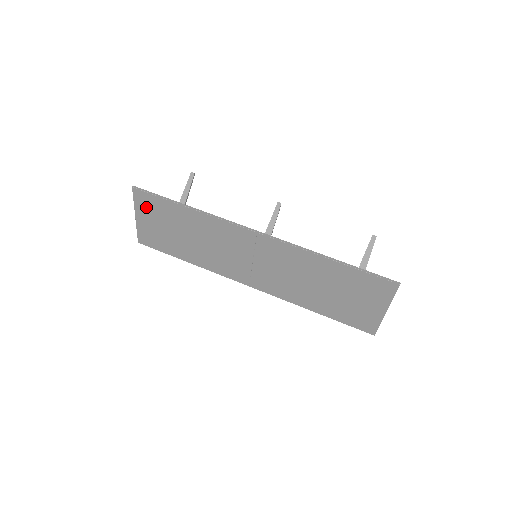
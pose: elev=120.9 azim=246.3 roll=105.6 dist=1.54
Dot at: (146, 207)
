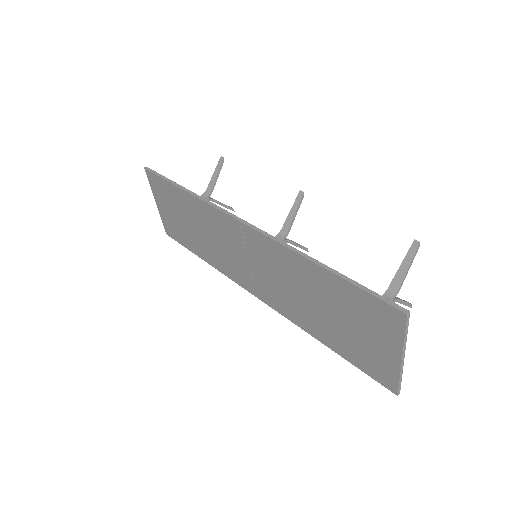
Dot at: (159, 191)
